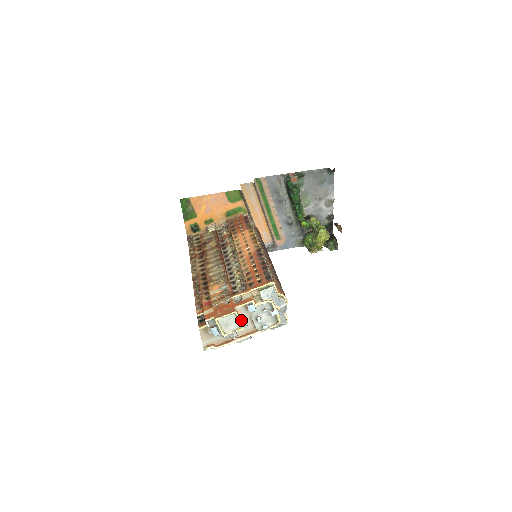
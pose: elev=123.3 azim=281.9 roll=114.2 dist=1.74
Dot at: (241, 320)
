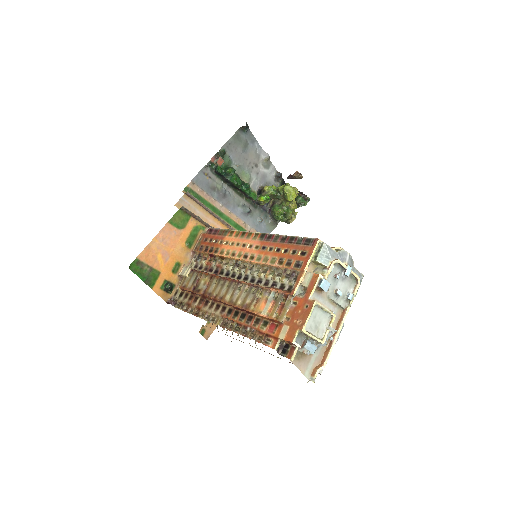
Dot at: occluded
